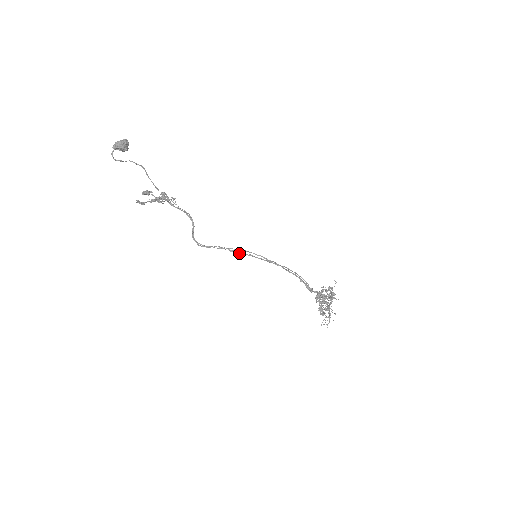
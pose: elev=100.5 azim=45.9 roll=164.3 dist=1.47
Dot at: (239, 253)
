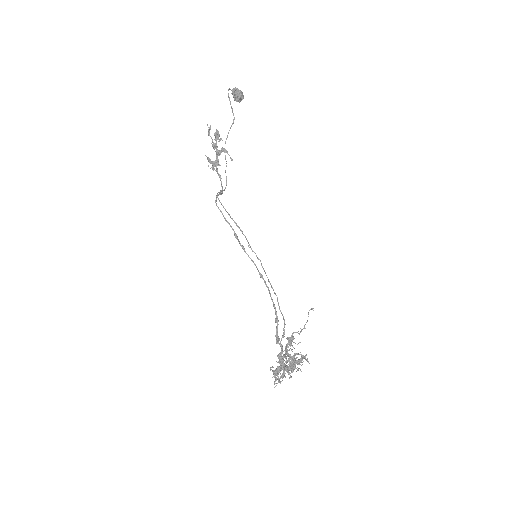
Dot at: (240, 244)
